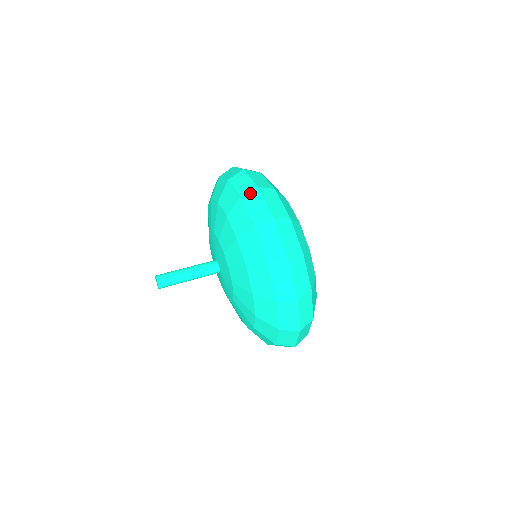
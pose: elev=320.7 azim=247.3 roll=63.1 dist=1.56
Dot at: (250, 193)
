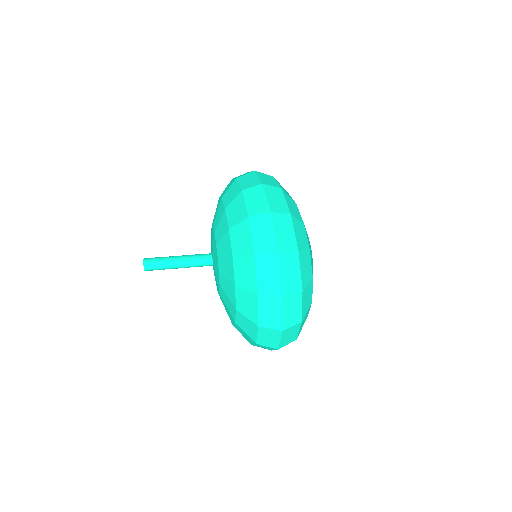
Dot at: (246, 175)
